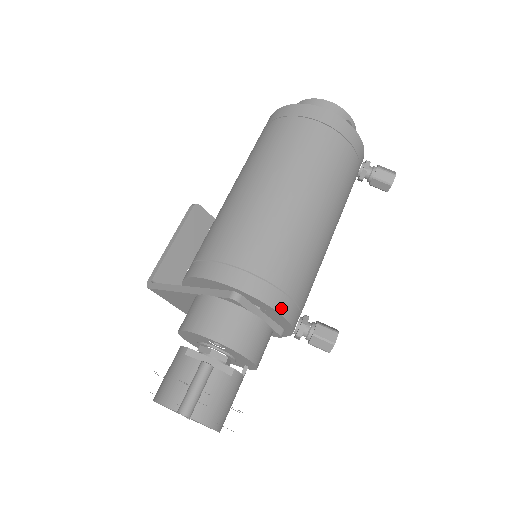
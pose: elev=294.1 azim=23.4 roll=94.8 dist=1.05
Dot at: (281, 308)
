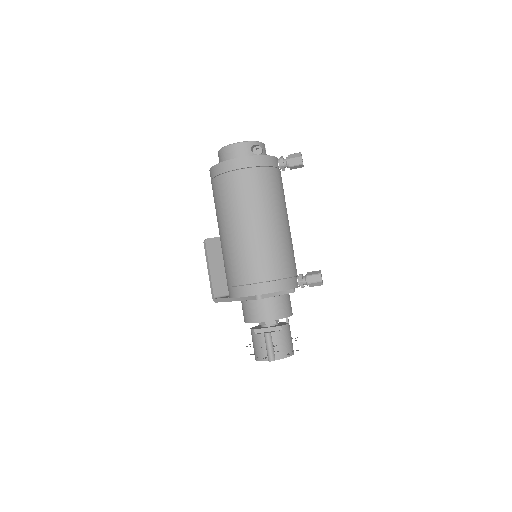
Dot at: (283, 287)
